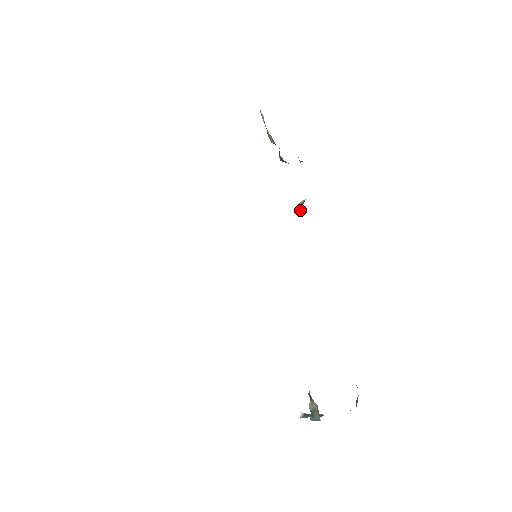
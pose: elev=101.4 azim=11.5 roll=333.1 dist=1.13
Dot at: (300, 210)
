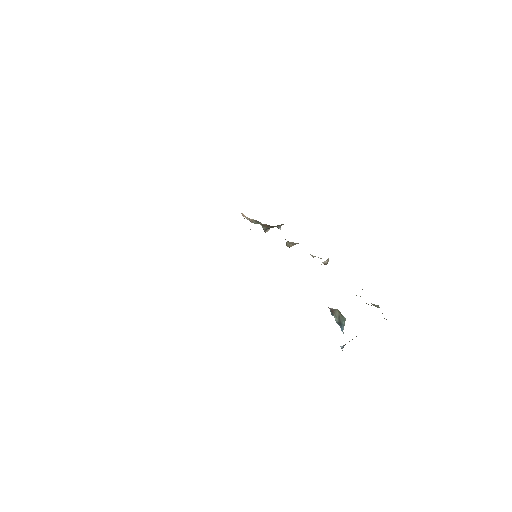
Dot at: (288, 246)
